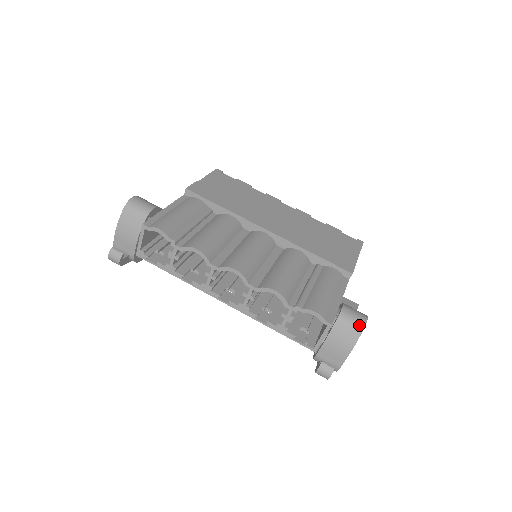
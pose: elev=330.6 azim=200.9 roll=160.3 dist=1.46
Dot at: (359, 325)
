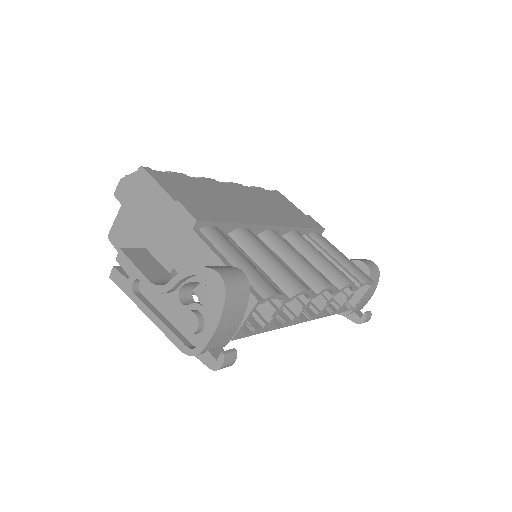
Dot at: (378, 271)
